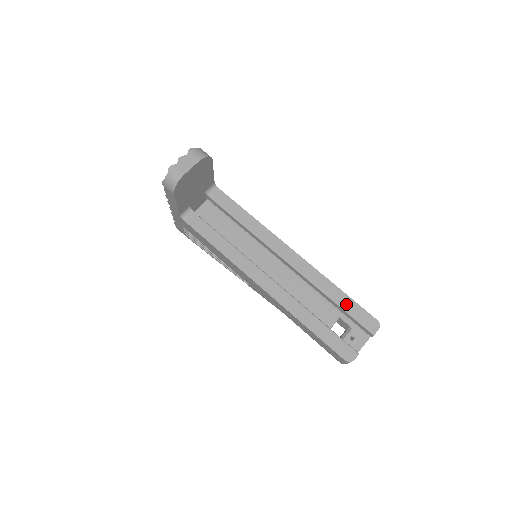
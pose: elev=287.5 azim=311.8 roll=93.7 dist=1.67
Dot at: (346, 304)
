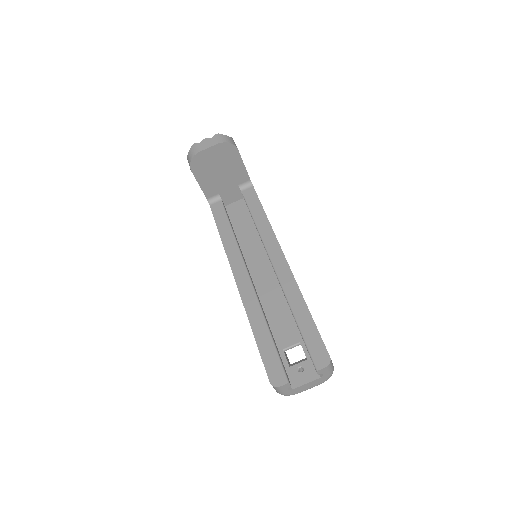
Dot at: (306, 327)
